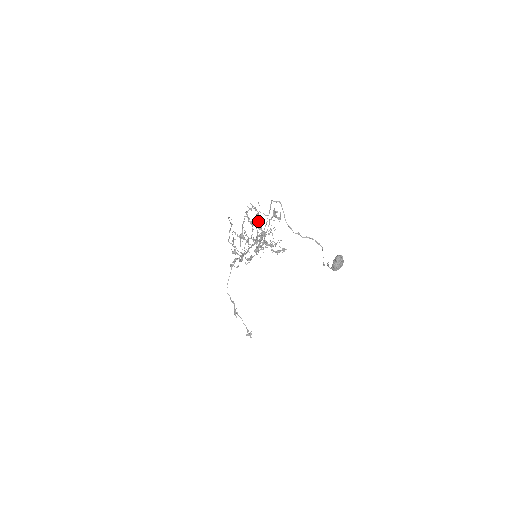
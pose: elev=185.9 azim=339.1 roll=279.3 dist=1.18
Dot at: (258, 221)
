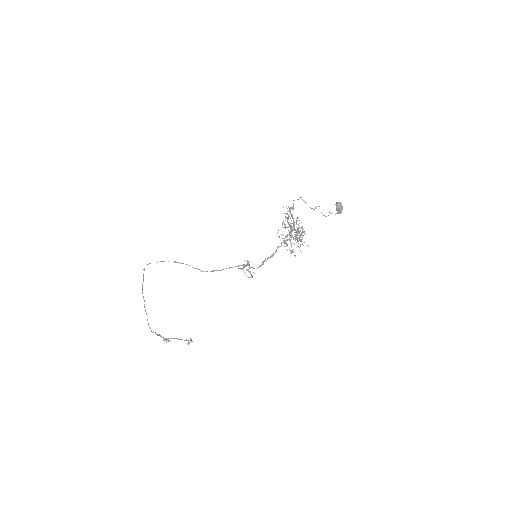
Dot at: (289, 222)
